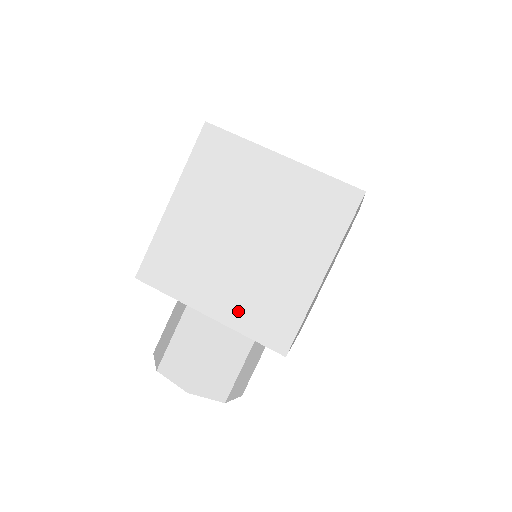
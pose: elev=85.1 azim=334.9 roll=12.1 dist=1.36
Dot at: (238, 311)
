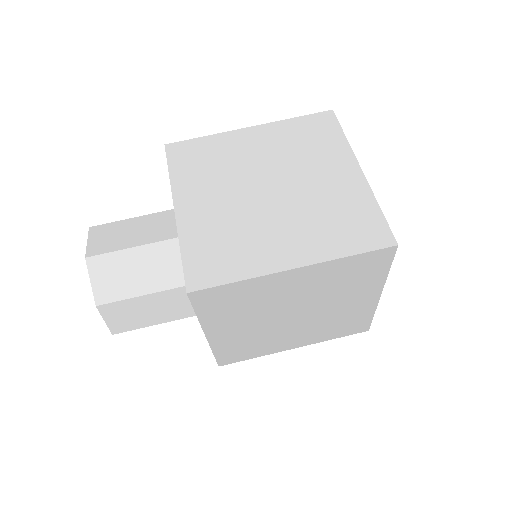
Dot at: (199, 228)
